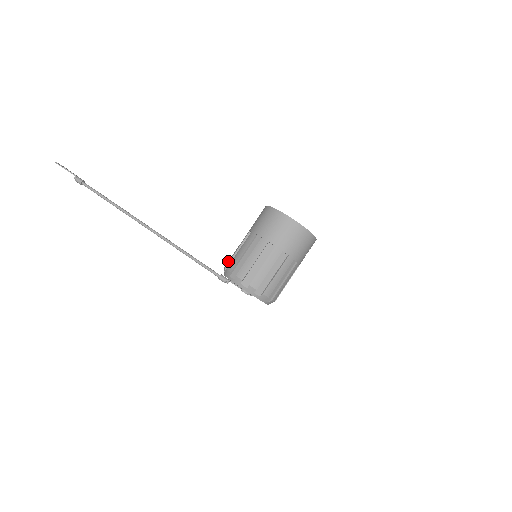
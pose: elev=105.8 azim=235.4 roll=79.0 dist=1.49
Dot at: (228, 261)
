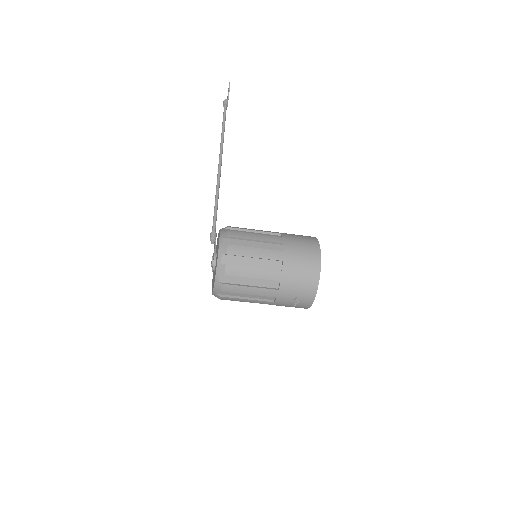
Dot at: occluded
